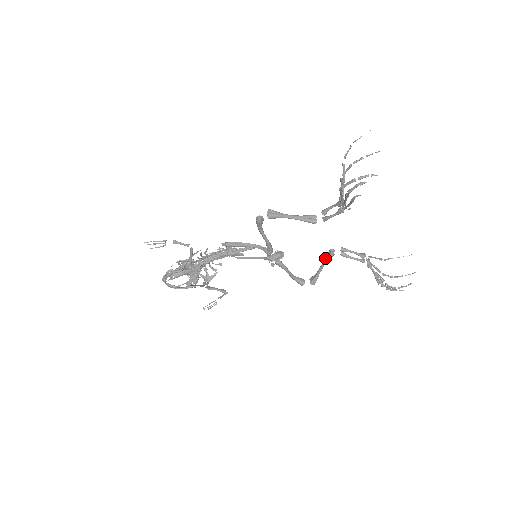
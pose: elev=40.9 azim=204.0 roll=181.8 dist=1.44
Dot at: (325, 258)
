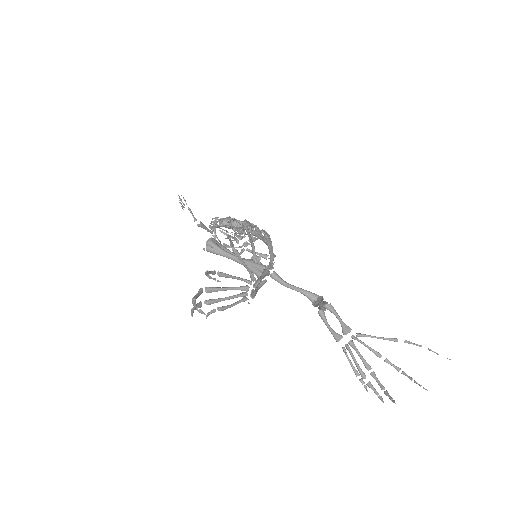
Dot at: occluded
